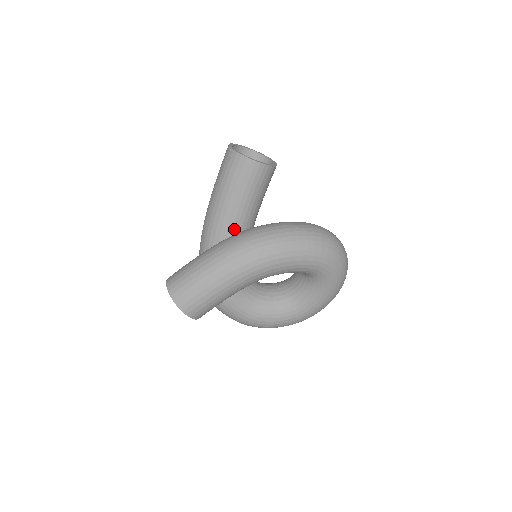
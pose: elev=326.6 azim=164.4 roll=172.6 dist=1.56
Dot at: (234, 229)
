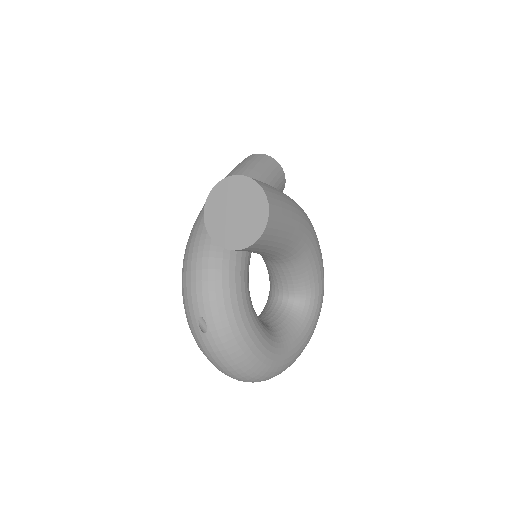
Dot at: occluded
